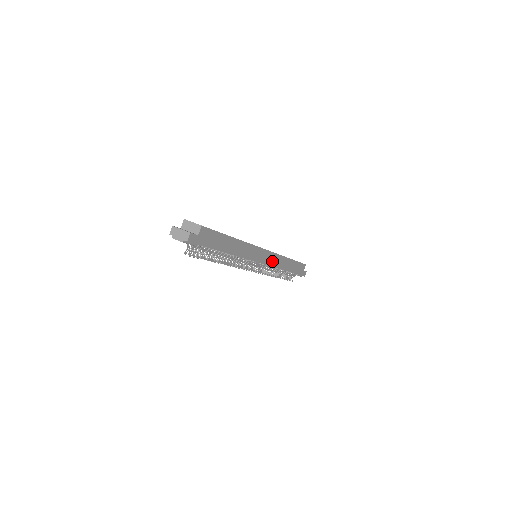
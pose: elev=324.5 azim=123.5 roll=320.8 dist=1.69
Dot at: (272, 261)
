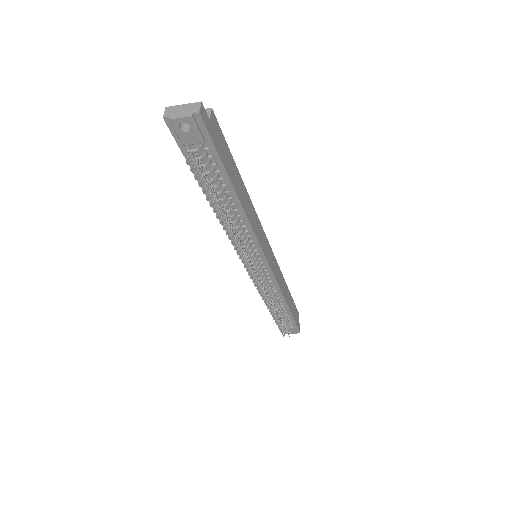
Dot at: (275, 270)
